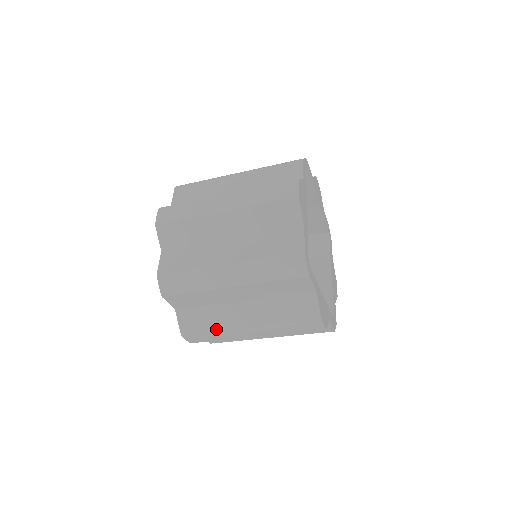
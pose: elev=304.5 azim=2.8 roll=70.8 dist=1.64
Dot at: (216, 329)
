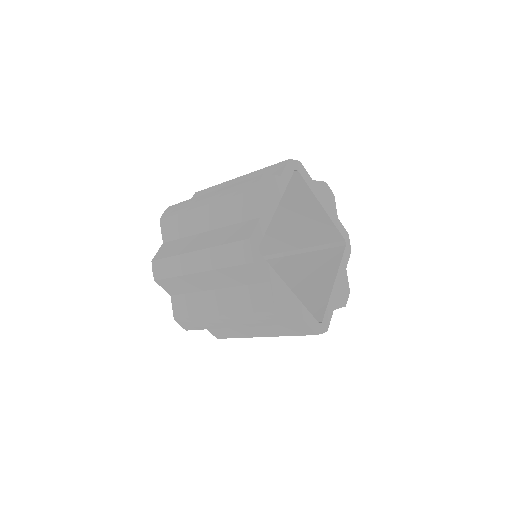
Dot at: (197, 316)
